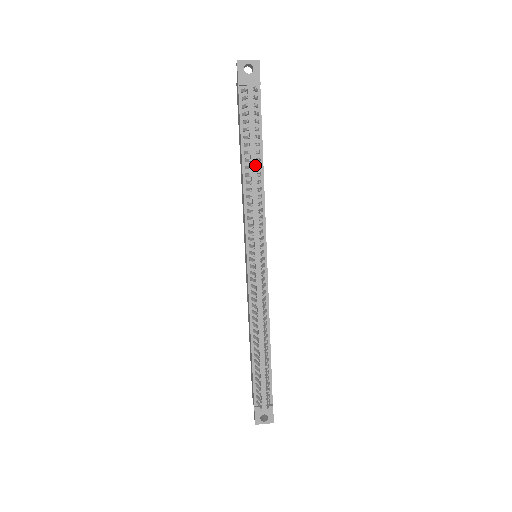
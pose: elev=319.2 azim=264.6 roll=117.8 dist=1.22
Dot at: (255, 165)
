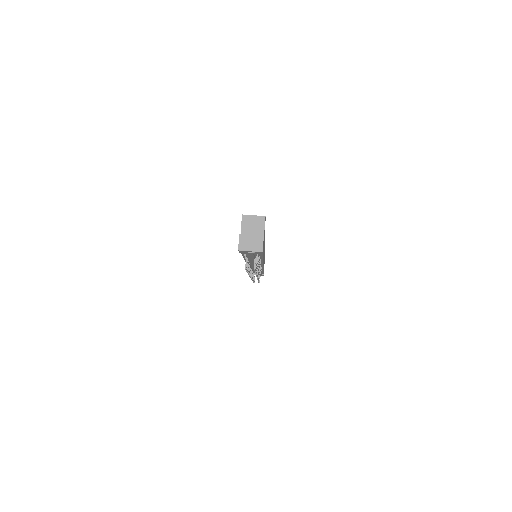
Dot at: occluded
